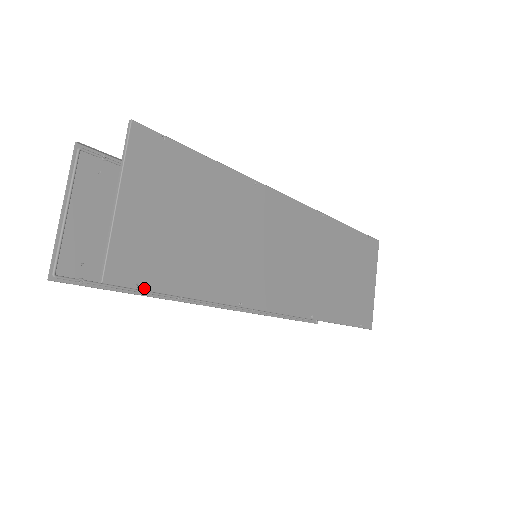
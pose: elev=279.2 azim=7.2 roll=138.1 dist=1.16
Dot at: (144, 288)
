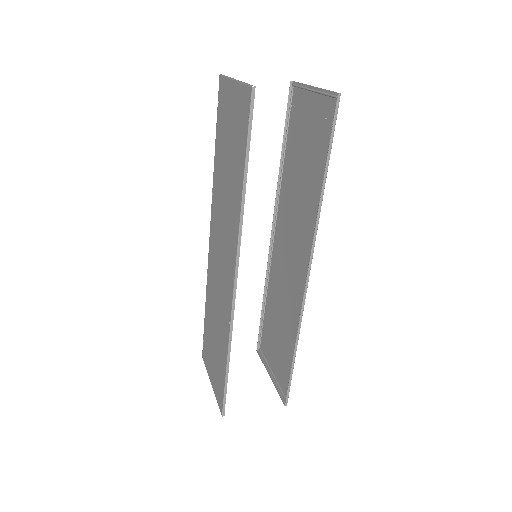
Dot at: (334, 130)
